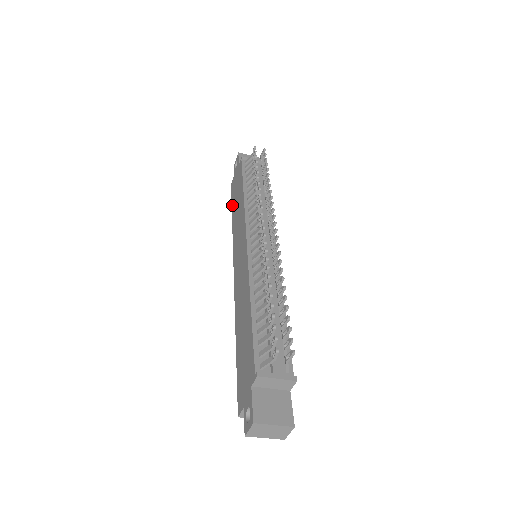
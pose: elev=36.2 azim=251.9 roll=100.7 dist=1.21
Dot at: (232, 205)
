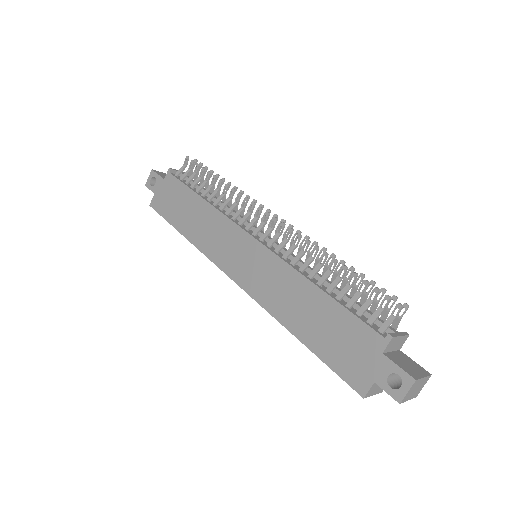
Dot at: (172, 222)
